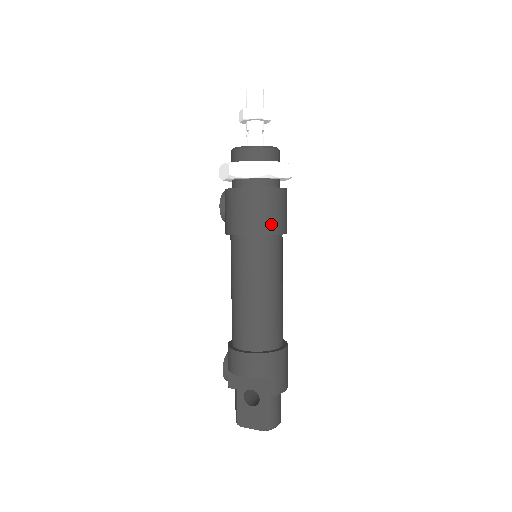
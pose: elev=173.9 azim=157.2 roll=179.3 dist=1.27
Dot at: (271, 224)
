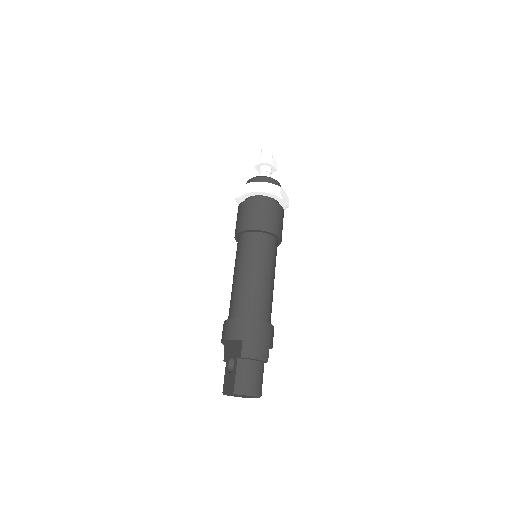
Dot at: (253, 222)
